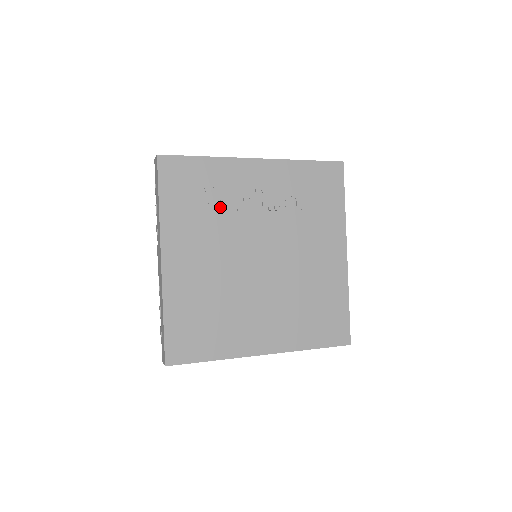
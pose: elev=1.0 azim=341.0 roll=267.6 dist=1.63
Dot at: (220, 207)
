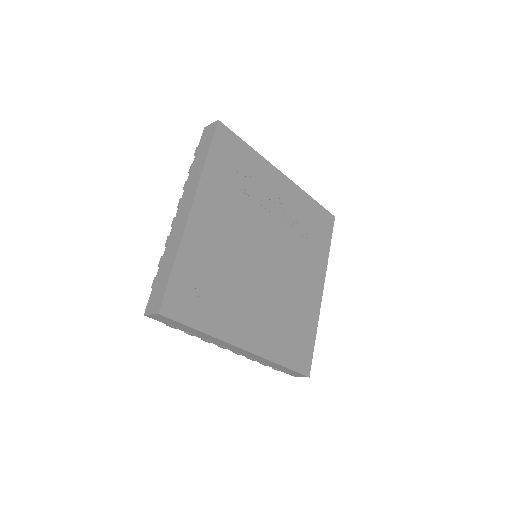
Dot at: (249, 193)
